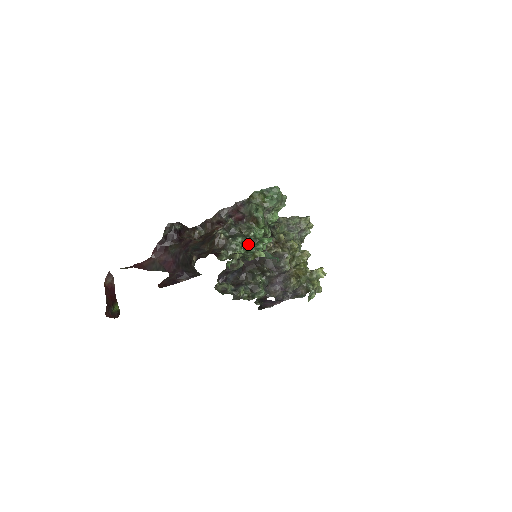
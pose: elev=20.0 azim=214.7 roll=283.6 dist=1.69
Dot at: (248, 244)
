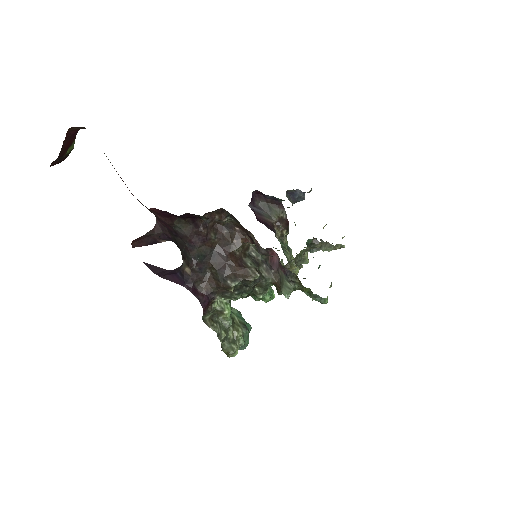
Dot at: (248, 296)
